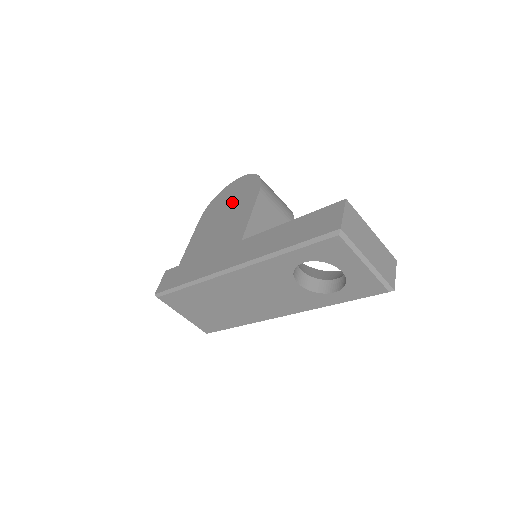
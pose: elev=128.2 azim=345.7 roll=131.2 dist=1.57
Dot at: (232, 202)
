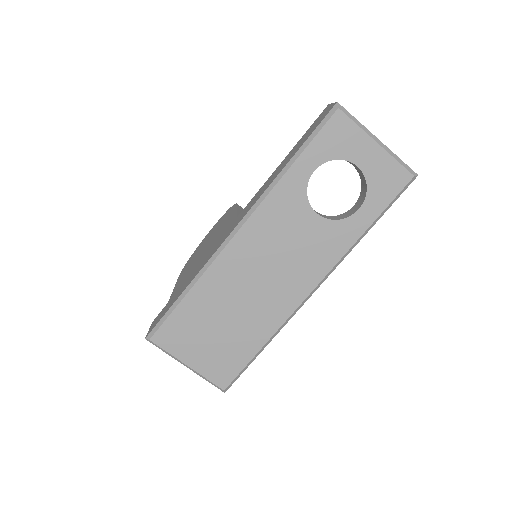
Dot at: (211, 235)
